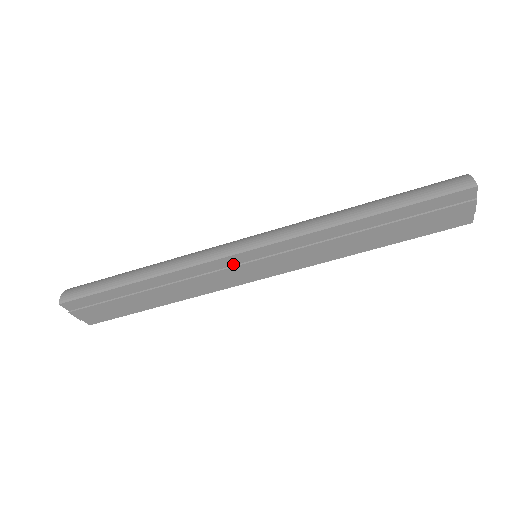
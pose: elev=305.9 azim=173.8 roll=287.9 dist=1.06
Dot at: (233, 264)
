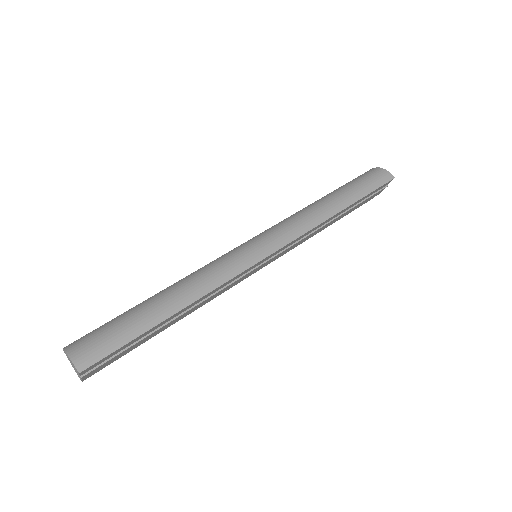
Dot at: (250, 269)
